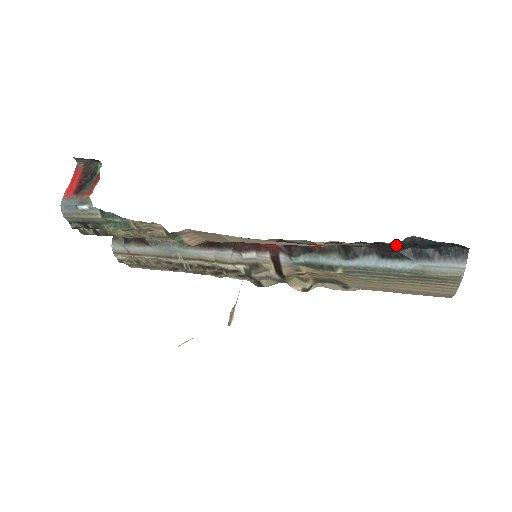
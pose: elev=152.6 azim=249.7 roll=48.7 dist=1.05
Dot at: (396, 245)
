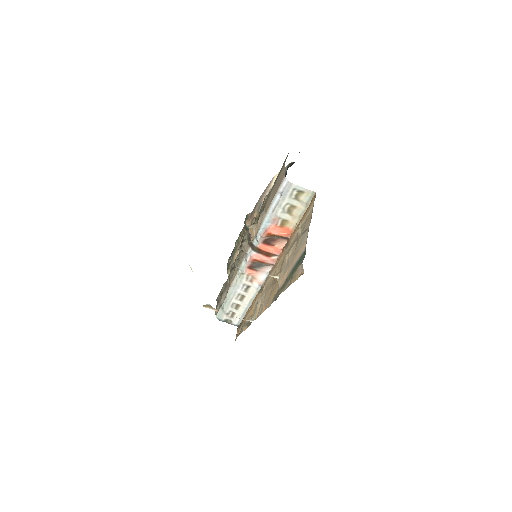
Dot at: occluded
